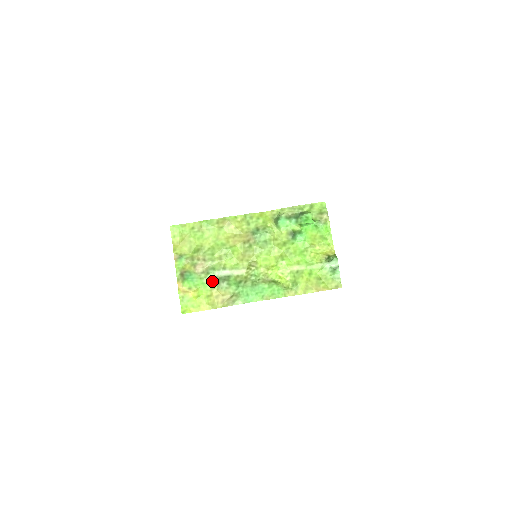
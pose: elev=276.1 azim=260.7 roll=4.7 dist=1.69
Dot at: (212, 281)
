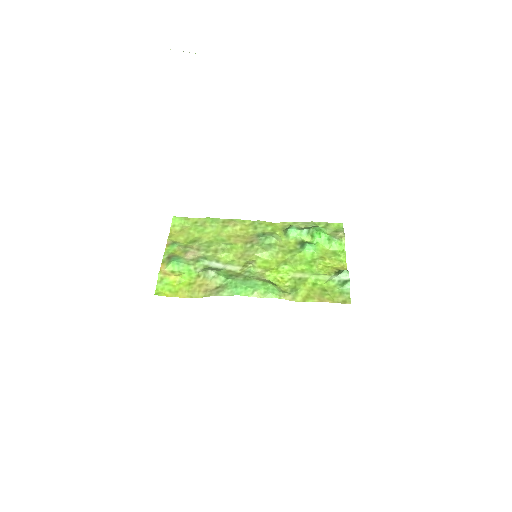
Dot at: (200, 269)
